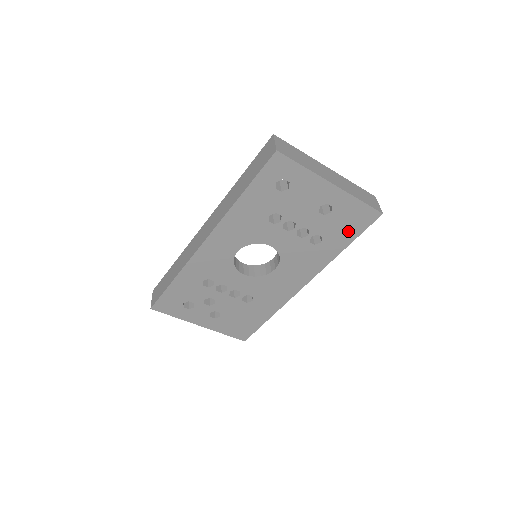
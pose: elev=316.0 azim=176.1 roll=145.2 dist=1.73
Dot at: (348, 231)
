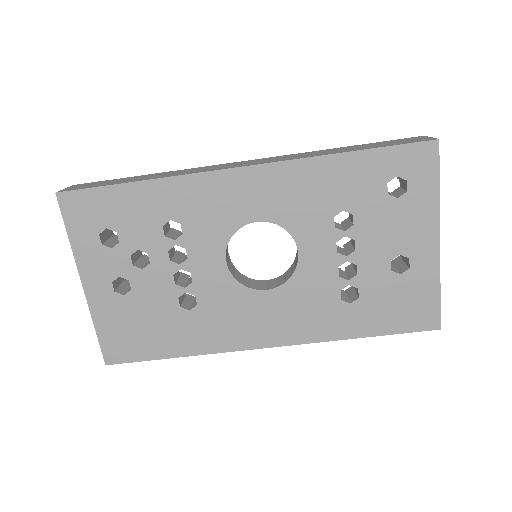
Dot at: (389, 317)
